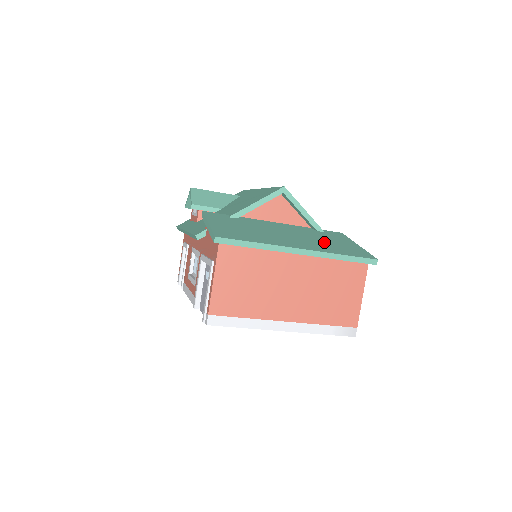
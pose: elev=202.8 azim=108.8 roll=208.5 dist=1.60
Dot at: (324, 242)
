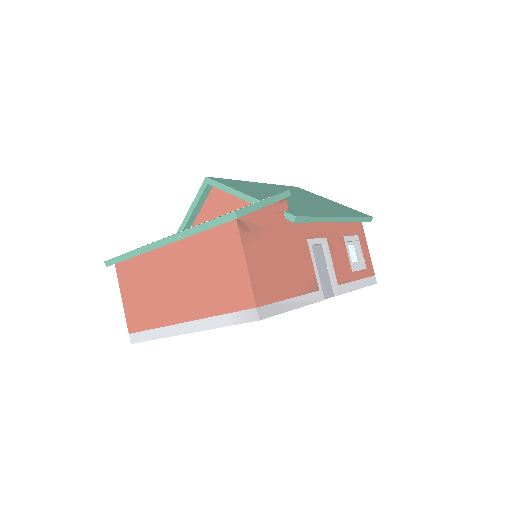
Dot at: occluded
